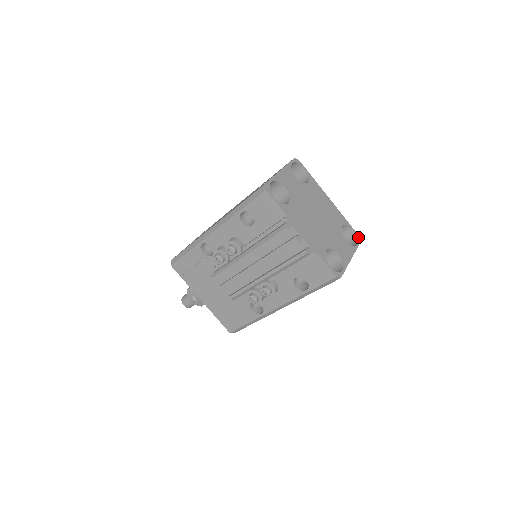
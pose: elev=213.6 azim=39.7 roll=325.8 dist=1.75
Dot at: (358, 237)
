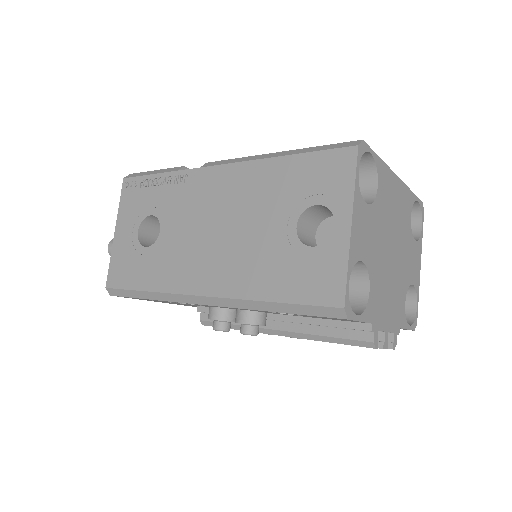
Dot at: (422, 207)
